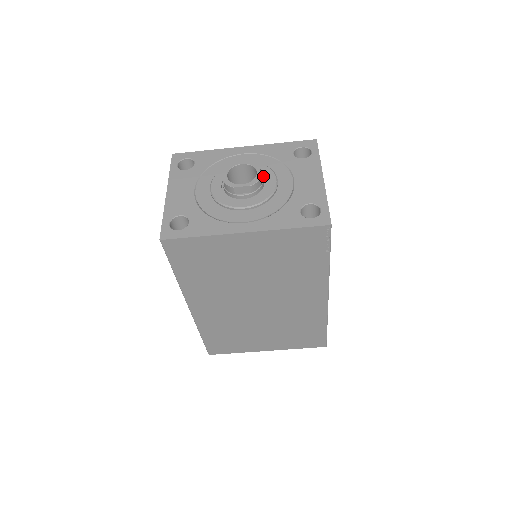
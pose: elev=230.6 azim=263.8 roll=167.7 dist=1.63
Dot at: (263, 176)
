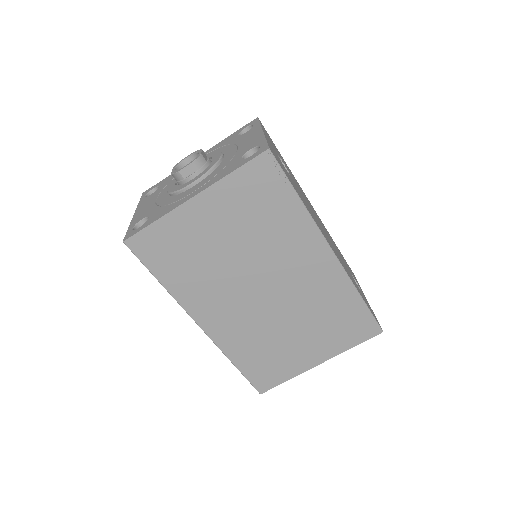
Dot at: (211, 159)
